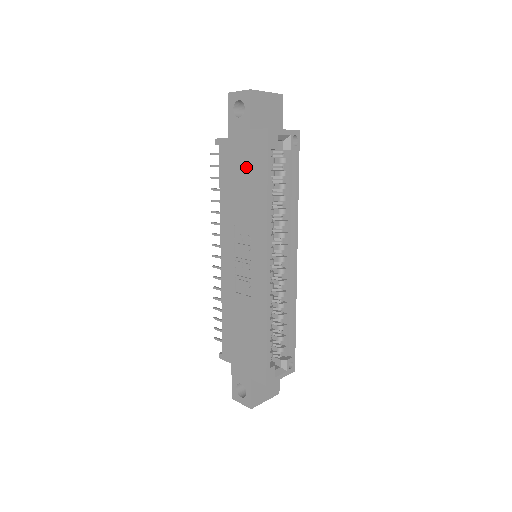
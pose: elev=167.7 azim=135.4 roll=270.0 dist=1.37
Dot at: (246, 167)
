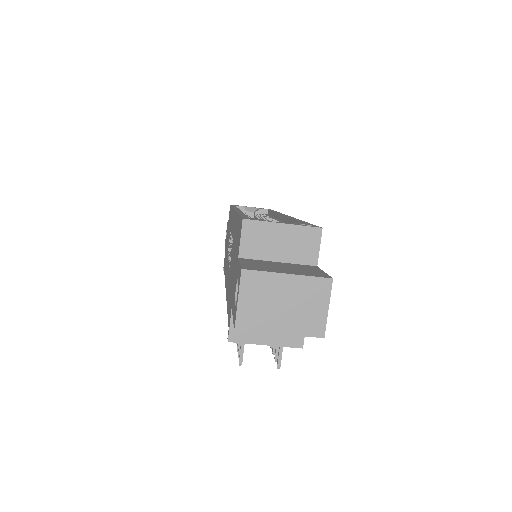
Dot at: occluded
